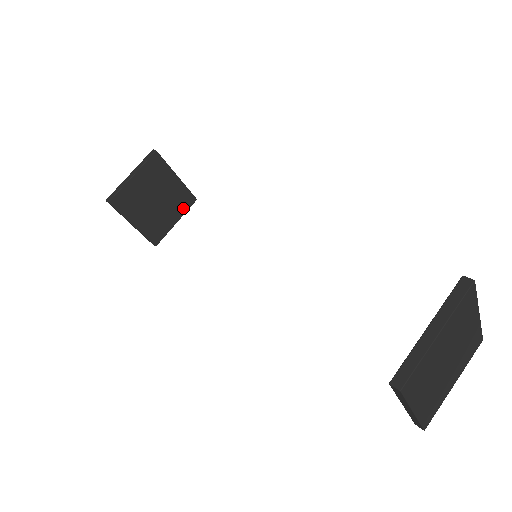
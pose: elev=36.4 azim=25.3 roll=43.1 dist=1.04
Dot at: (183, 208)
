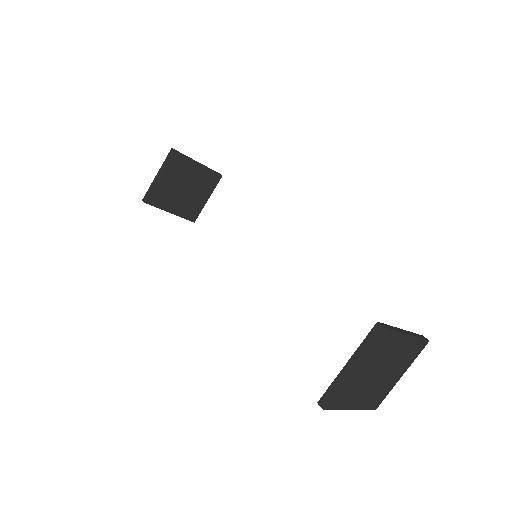
Dot at: (211, 186)
